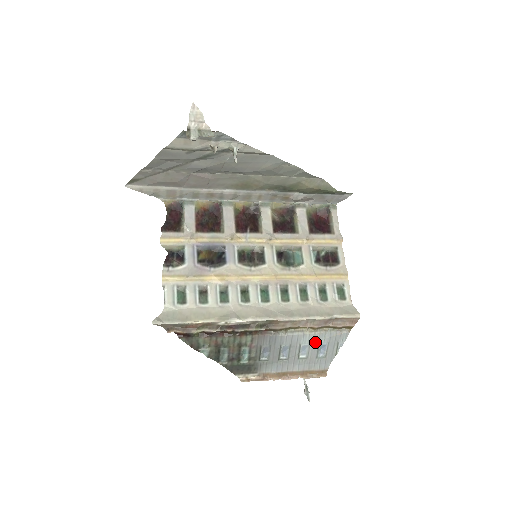
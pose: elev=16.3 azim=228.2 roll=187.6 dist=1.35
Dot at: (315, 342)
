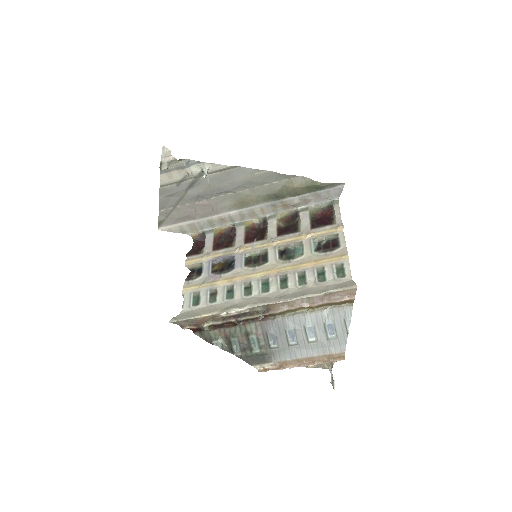
Dot at: (319, 322)
